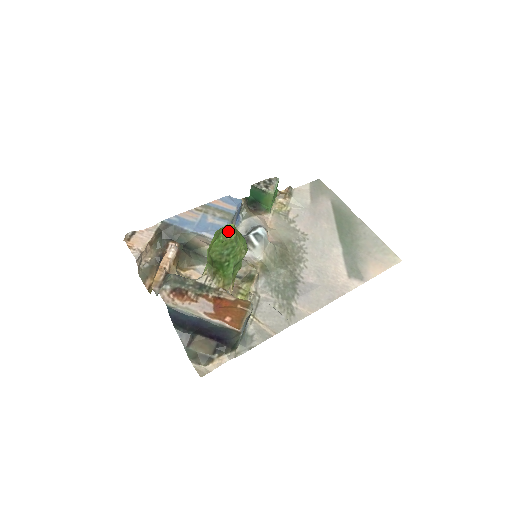
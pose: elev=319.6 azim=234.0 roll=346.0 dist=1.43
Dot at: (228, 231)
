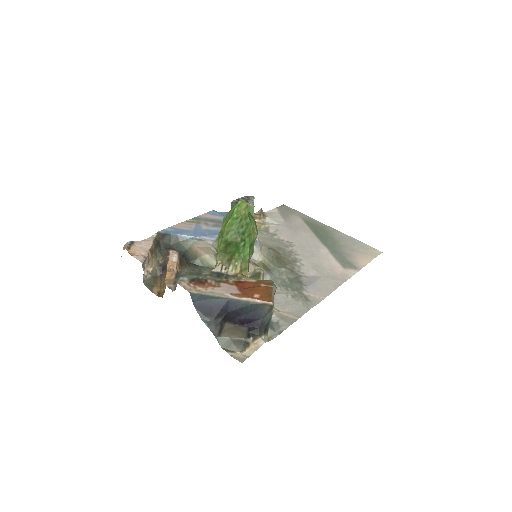
Dot at: (241, 206)
